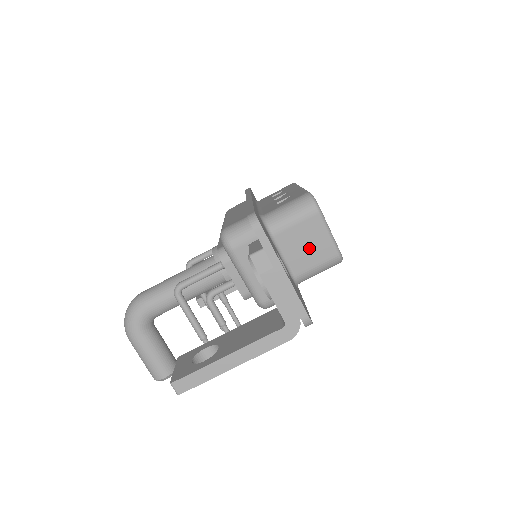
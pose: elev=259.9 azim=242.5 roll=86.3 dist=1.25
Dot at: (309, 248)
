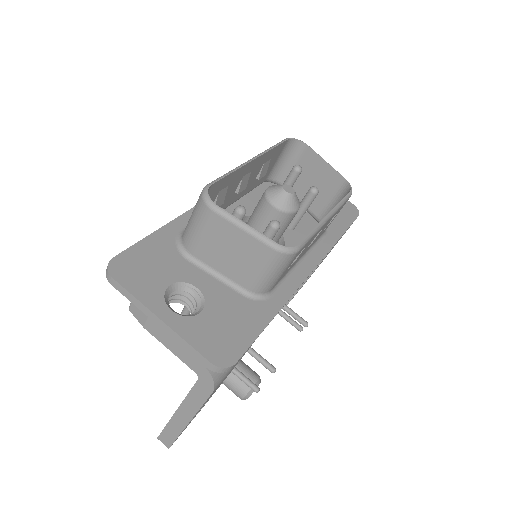
Dot at: (236, 254)
